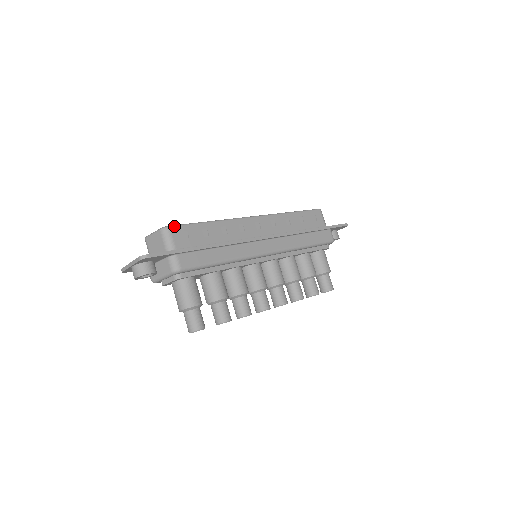
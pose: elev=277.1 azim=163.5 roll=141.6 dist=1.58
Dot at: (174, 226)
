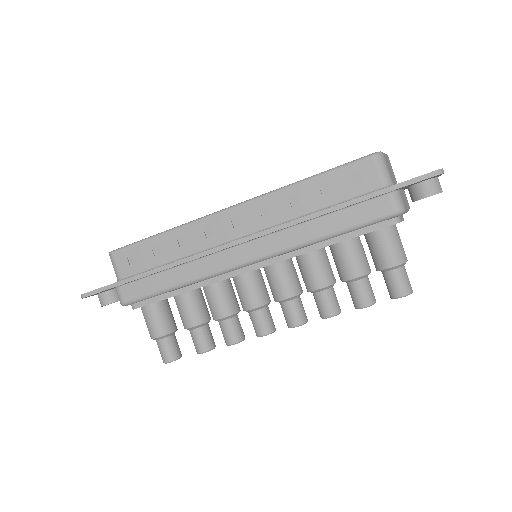
Dot at: (117, 250)
